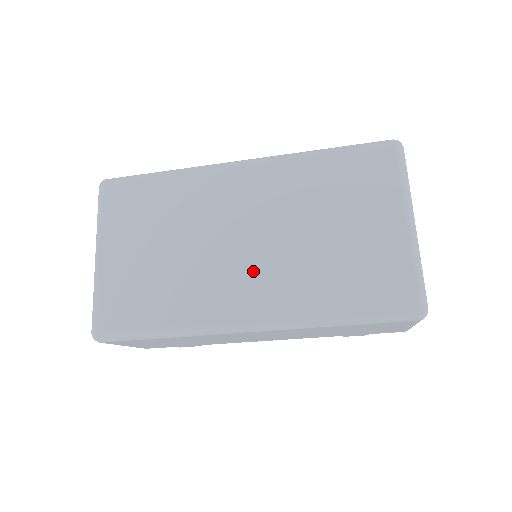
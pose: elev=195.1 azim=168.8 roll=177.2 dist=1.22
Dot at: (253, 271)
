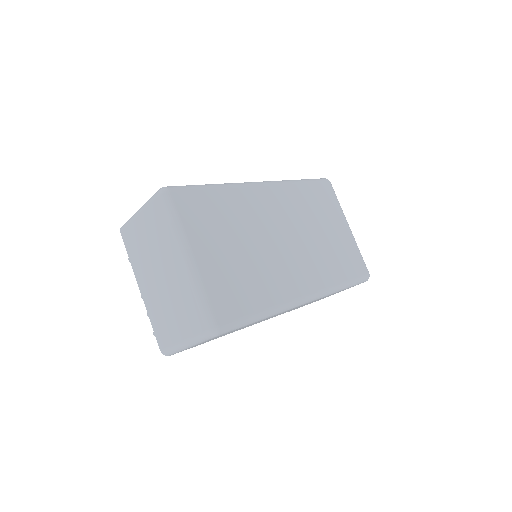
Dot at: (298, 261)
